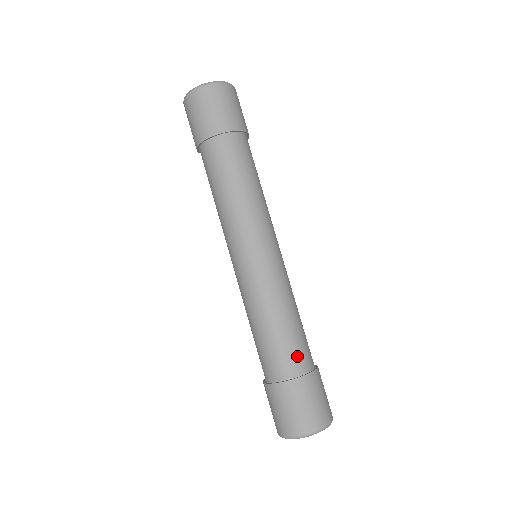
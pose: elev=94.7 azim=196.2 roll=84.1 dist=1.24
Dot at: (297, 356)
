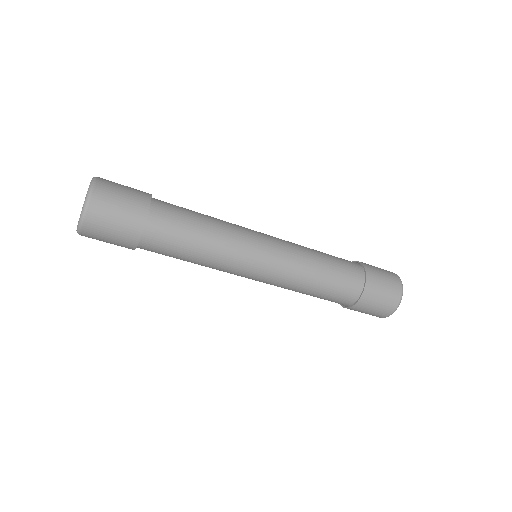
Dot at: (350, 276)
